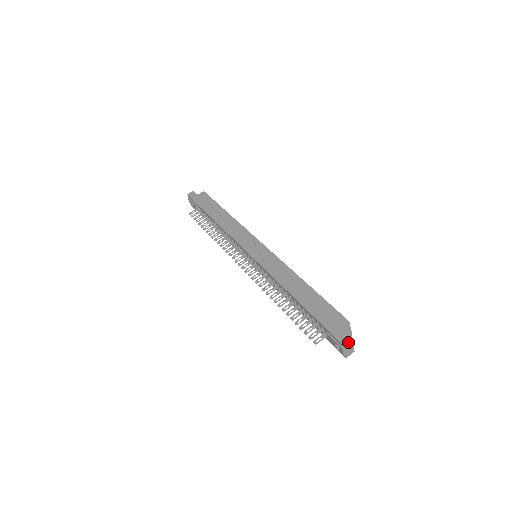
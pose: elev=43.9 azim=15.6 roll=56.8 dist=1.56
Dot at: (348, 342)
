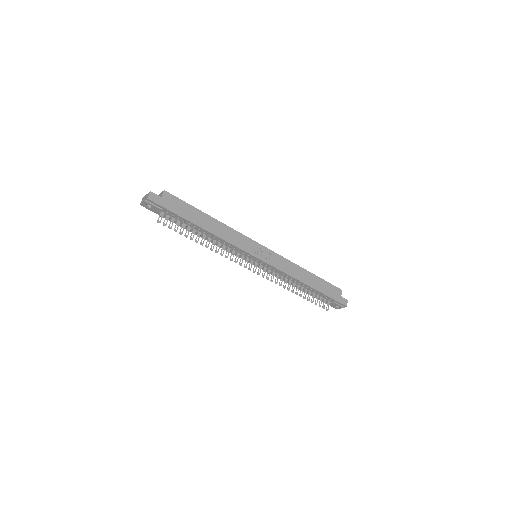
Dot at: (346, 303)
